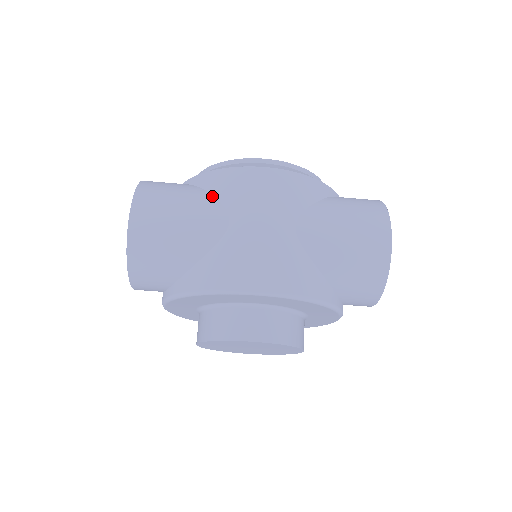
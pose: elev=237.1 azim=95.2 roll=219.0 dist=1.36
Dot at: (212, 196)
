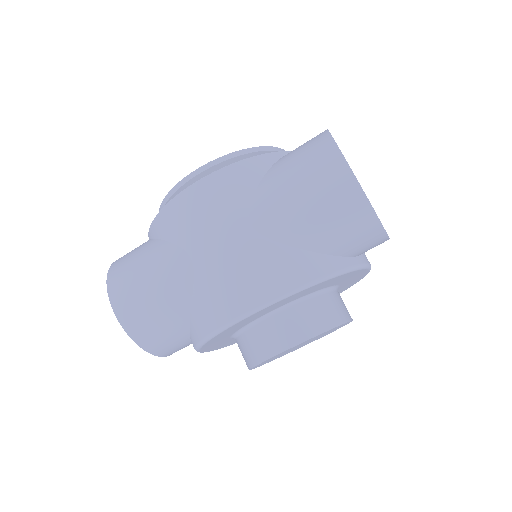
Dot at: (167, 243)
